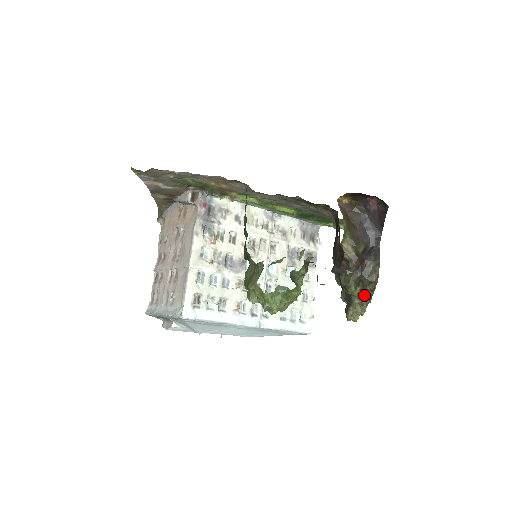
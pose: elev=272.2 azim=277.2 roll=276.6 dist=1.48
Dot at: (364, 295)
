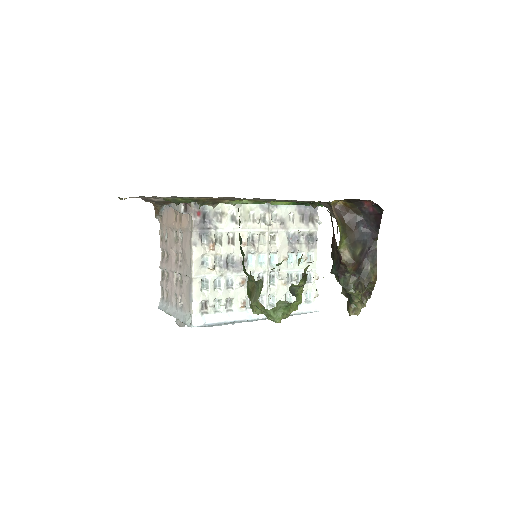
Dot at: (364, 293)
